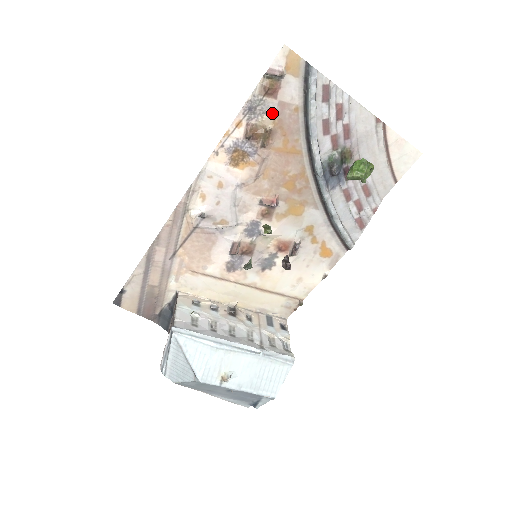
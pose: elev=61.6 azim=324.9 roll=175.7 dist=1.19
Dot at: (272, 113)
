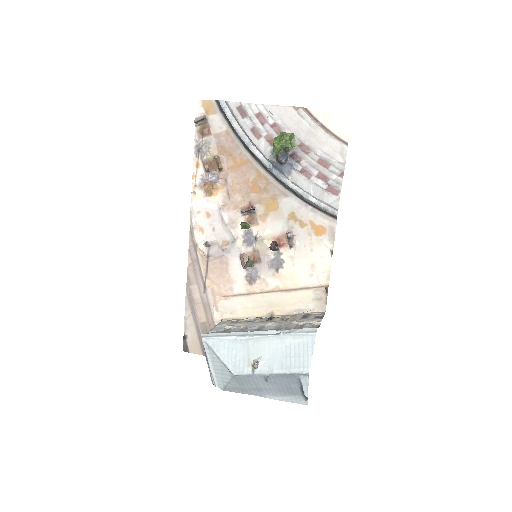
Dot at: (214, 145)
